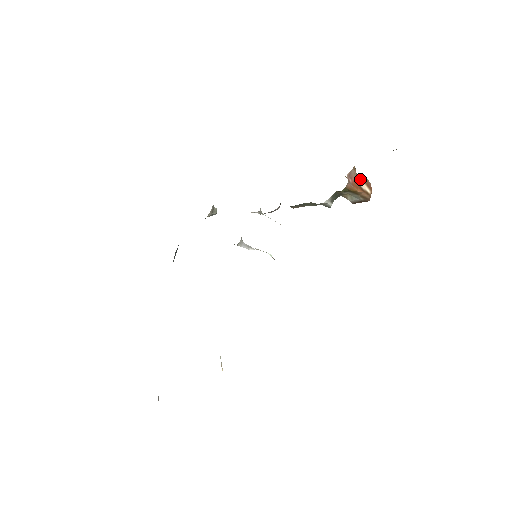
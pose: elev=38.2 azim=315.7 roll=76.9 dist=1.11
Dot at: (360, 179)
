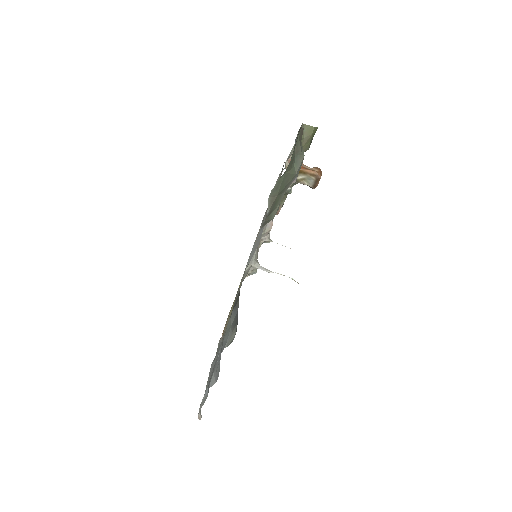
Dot at: (309, 167)
